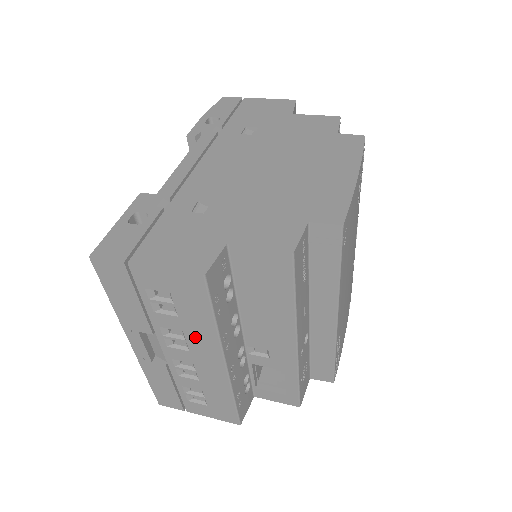
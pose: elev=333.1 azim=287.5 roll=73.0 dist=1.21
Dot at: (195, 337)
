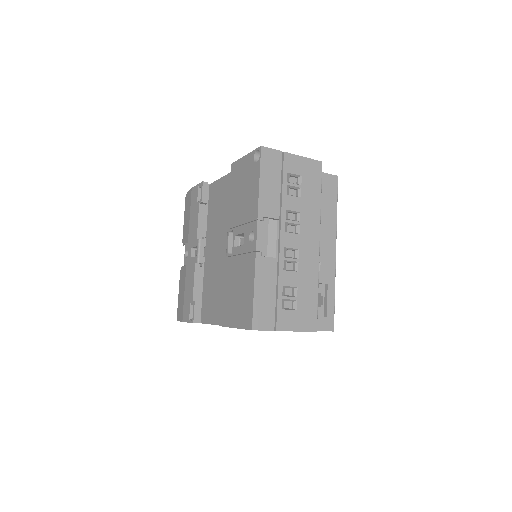
Dot at: (307, 217)
